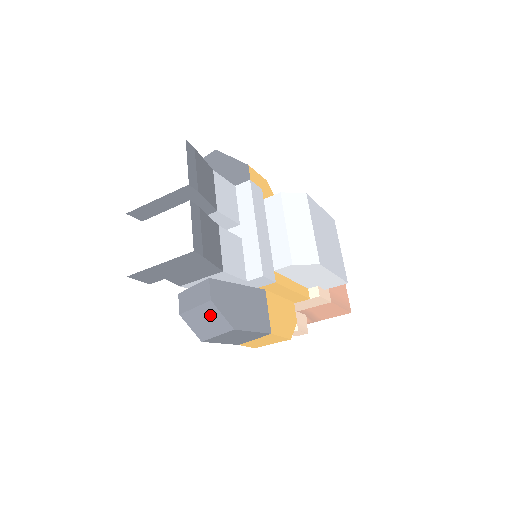
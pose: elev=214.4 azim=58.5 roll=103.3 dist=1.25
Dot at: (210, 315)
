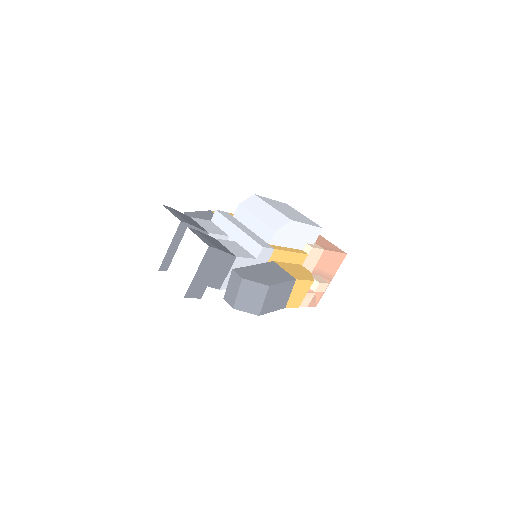
Dot at: (249, 290)
